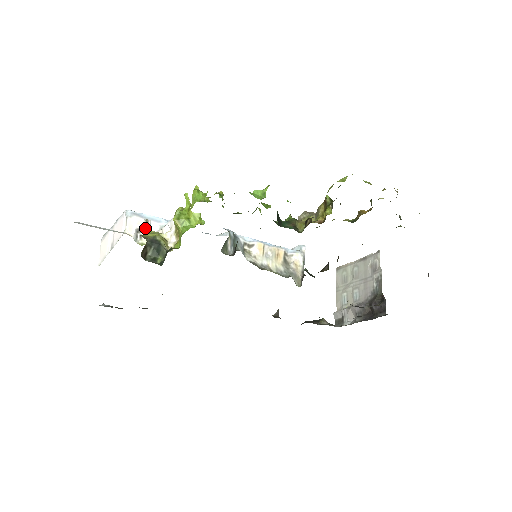
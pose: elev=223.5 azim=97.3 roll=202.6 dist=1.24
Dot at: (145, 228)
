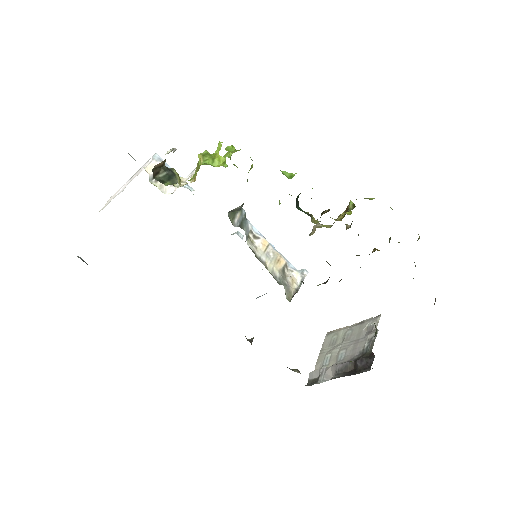
Dot at: (168, 153)
